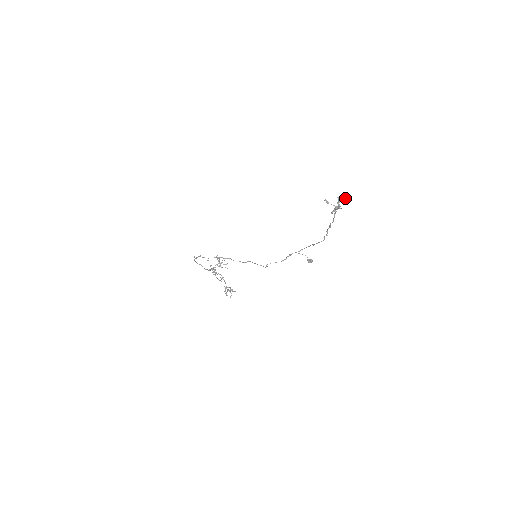
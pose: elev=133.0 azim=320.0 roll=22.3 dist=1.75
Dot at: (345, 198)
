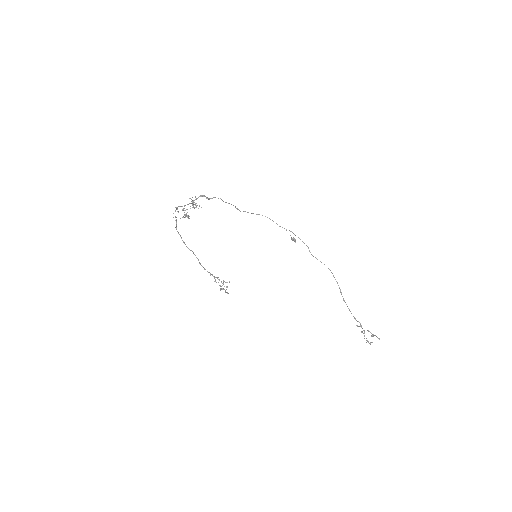
Dot at: (376, 336)
